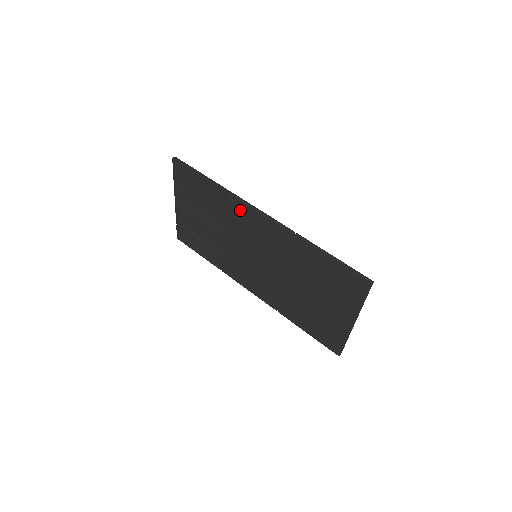
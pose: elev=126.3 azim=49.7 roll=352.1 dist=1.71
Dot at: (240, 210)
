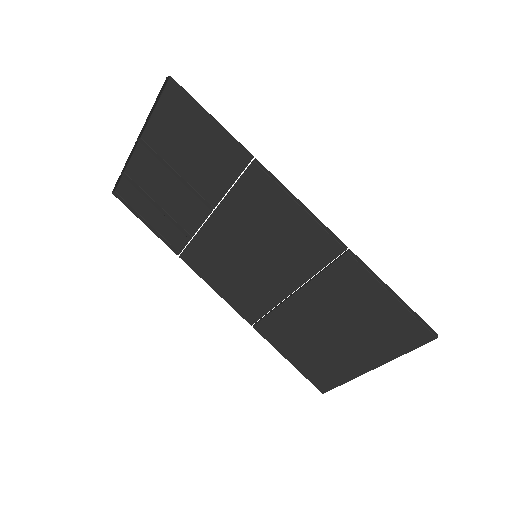
Dot at: (266, 193)
